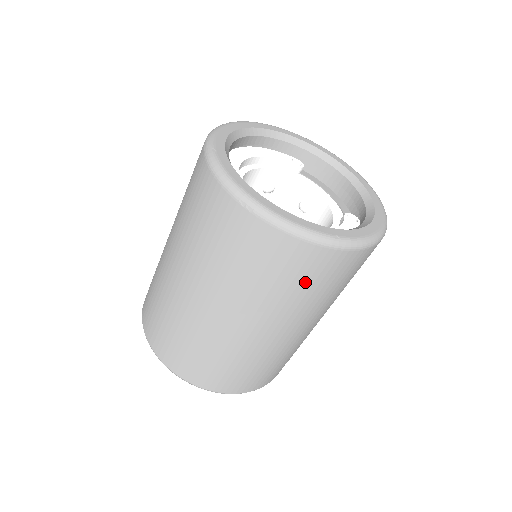
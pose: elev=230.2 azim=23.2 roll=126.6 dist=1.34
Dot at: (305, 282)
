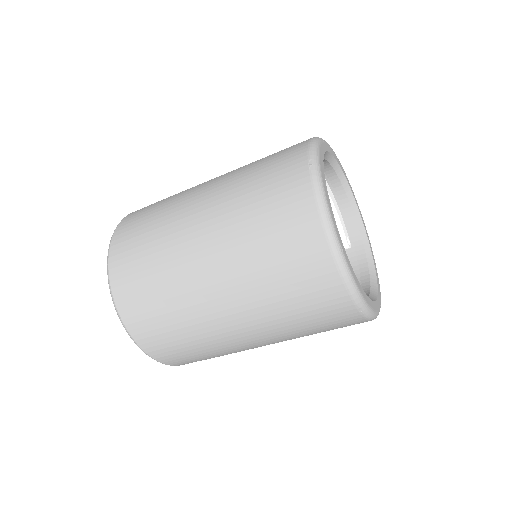
Dot at: (284, 261)
